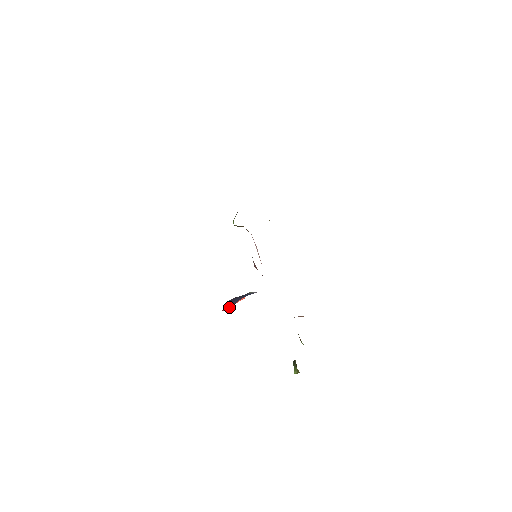
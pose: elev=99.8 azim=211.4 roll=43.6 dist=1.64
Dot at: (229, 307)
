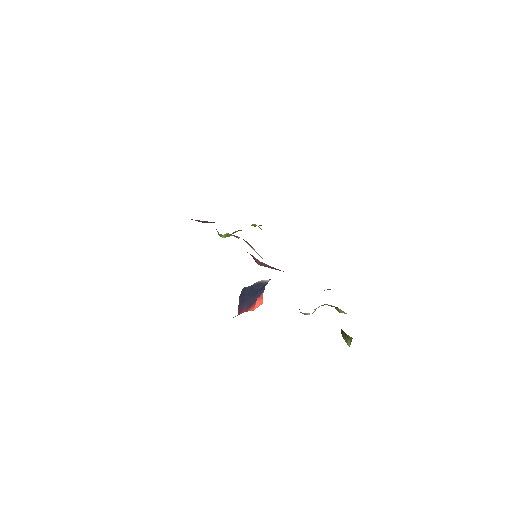
Dot at: (246, 310)
